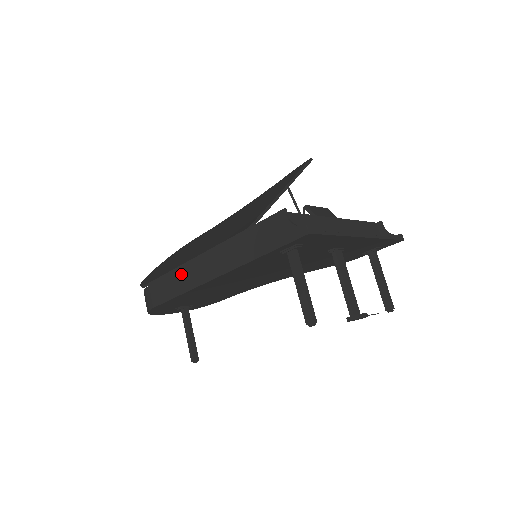
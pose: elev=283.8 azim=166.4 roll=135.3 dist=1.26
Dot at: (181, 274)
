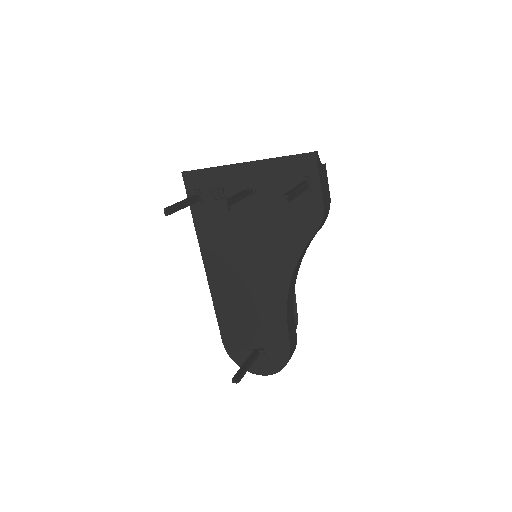
Dot at: occluded
